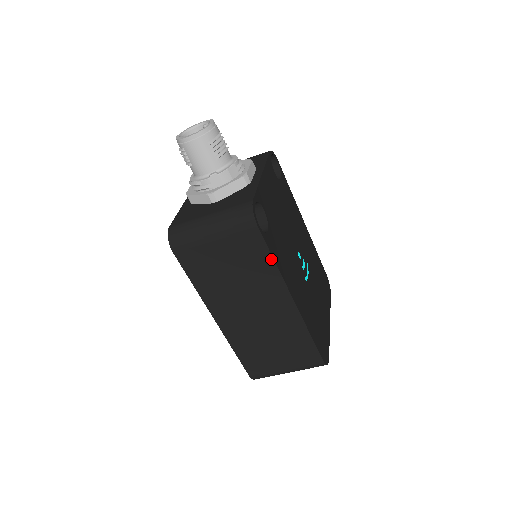
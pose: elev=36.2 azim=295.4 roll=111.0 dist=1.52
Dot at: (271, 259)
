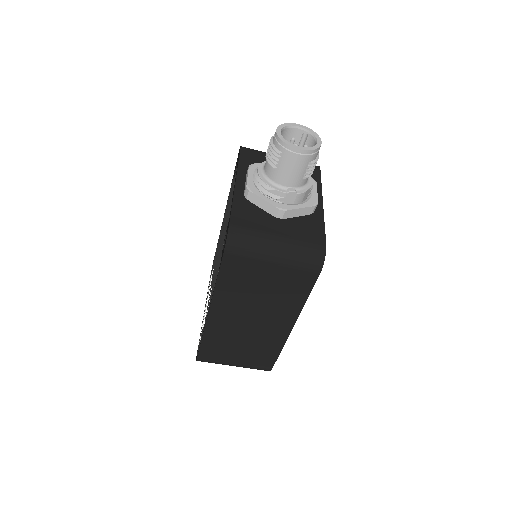
Dot at: (306, 297)
